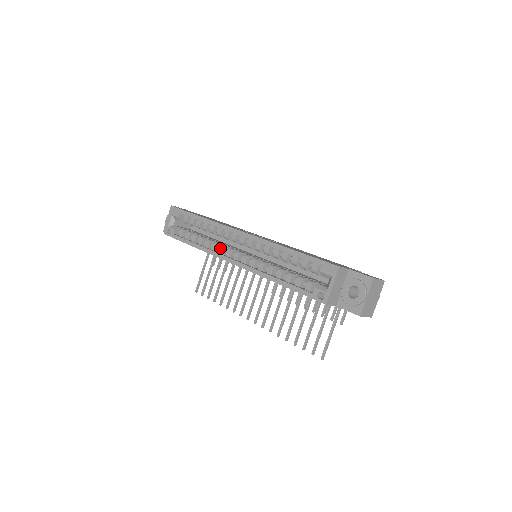
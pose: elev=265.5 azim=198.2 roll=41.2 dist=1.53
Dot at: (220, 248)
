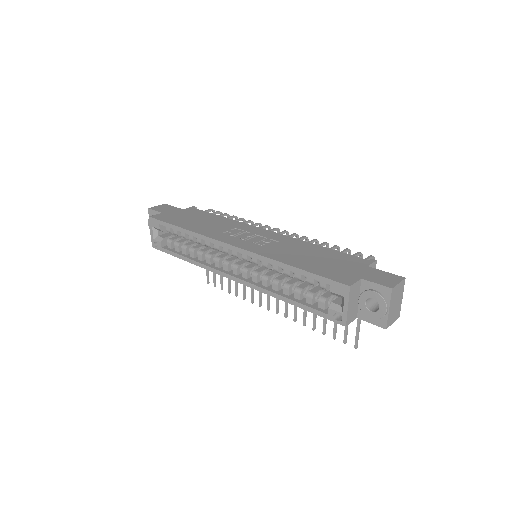
Dot at: (215, 262)
